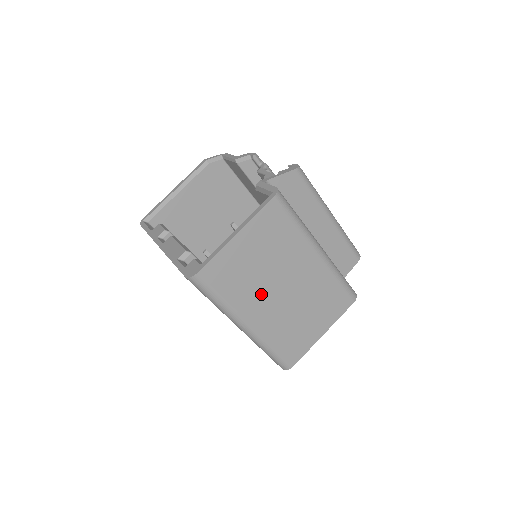
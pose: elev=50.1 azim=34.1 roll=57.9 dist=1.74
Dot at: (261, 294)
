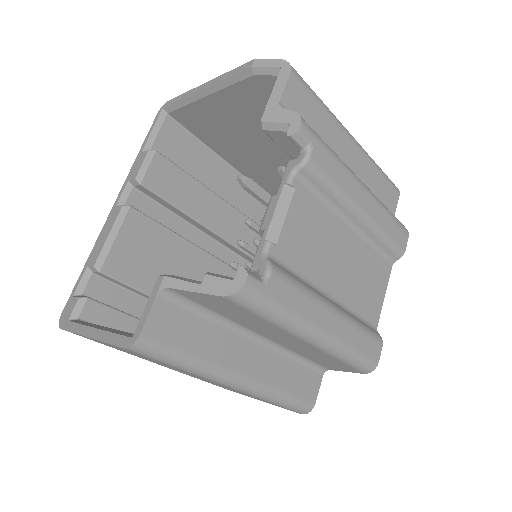
Dot at: occluded
